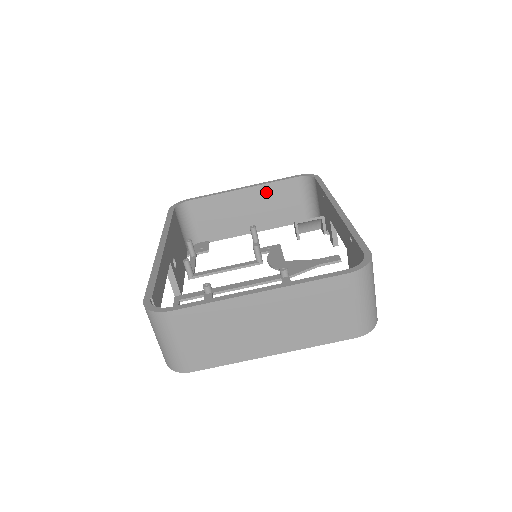
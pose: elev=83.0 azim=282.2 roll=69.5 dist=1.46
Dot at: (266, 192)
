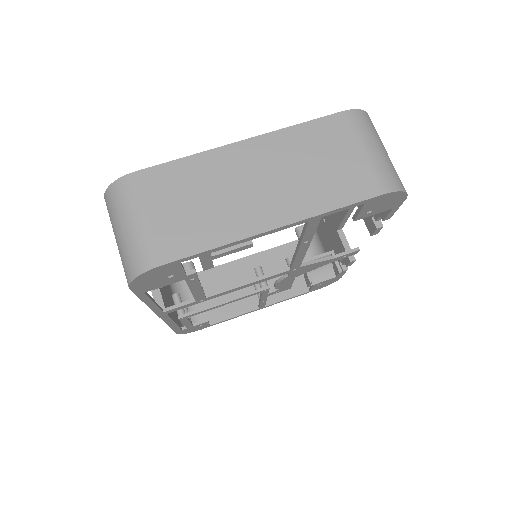
Dot at: (268, 259)
